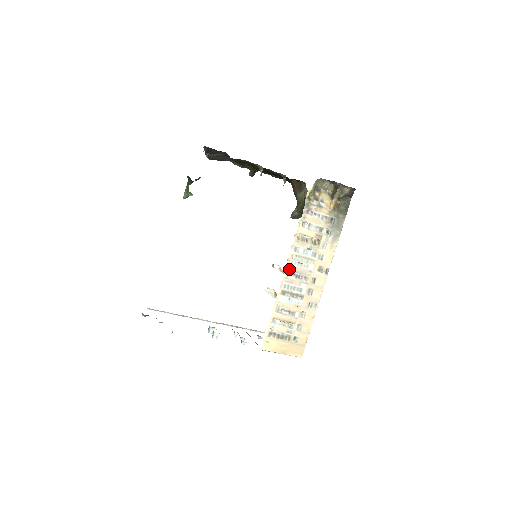
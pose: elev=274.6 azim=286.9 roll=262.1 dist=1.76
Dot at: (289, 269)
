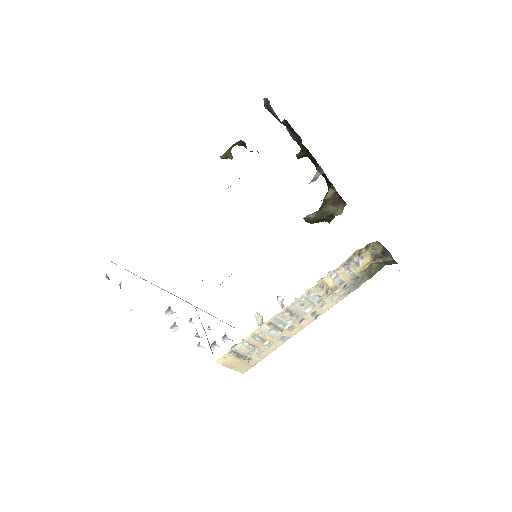
Dot at: (290, 307)
